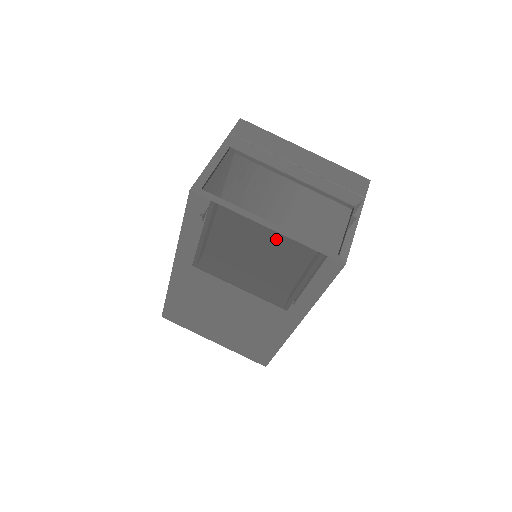
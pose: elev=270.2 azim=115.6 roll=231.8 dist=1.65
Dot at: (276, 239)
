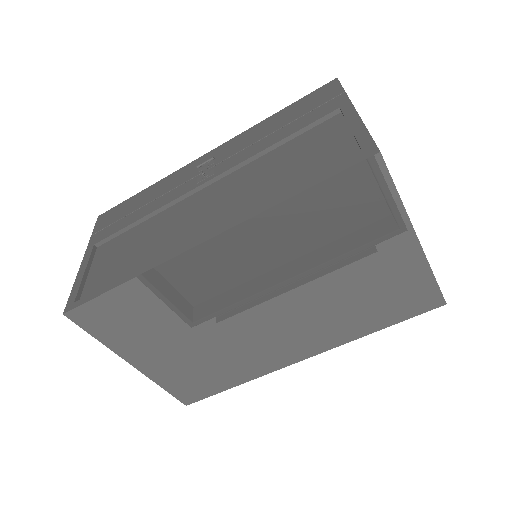
Dot at: (411, 255)
